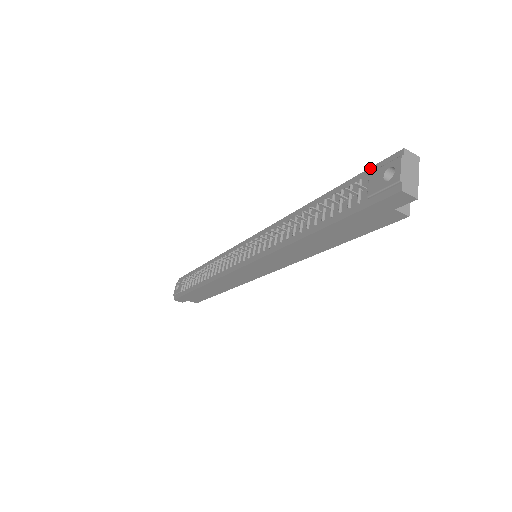
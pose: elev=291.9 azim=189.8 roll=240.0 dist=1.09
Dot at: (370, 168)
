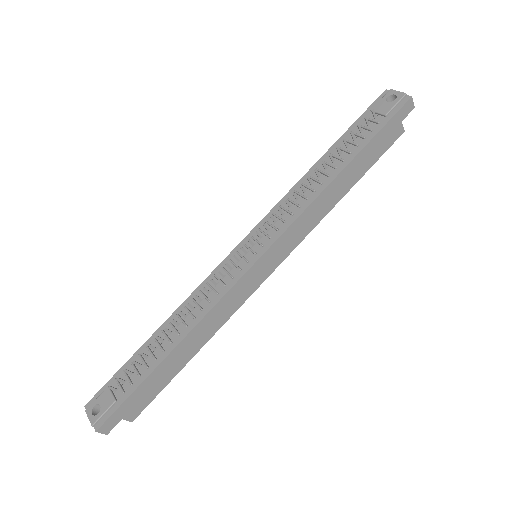
Dot at: (366, 111)
